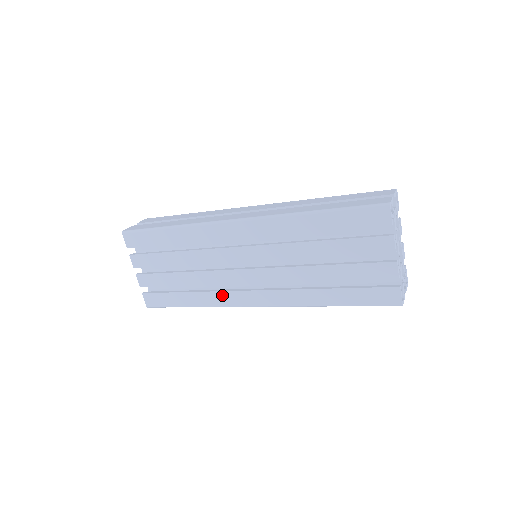
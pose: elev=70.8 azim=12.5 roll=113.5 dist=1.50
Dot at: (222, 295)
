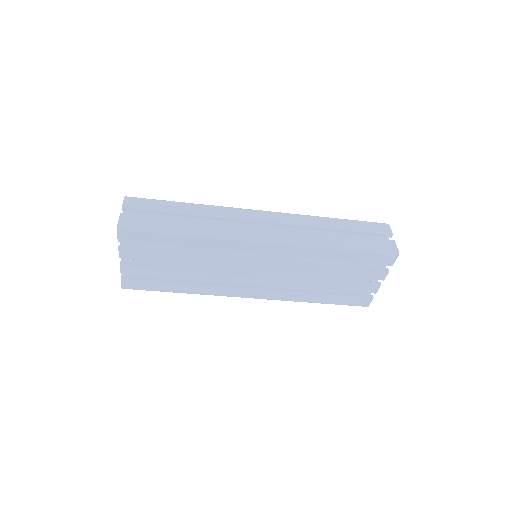
Dot at: (219, 288)
